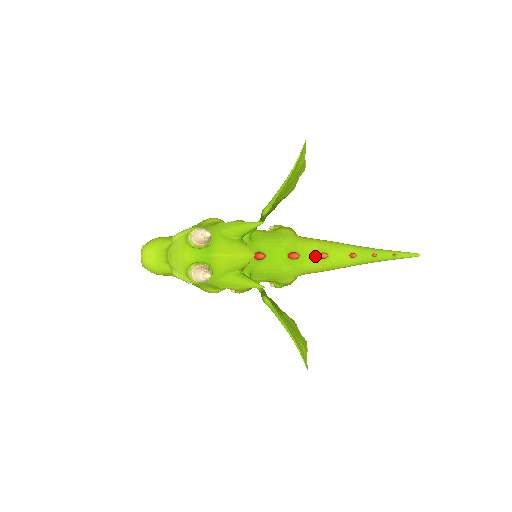
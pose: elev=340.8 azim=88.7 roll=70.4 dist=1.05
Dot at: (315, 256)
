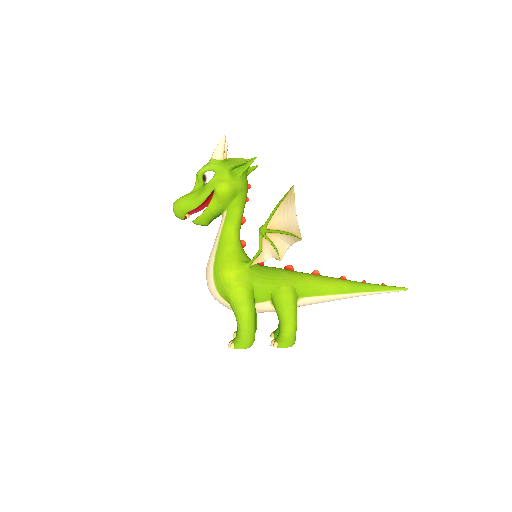
Dot at: (308, 273)
